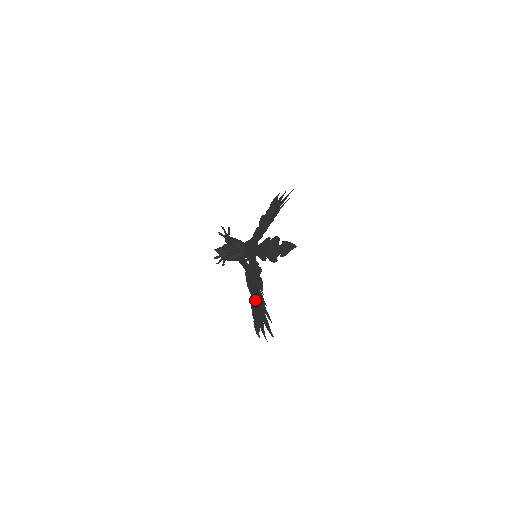
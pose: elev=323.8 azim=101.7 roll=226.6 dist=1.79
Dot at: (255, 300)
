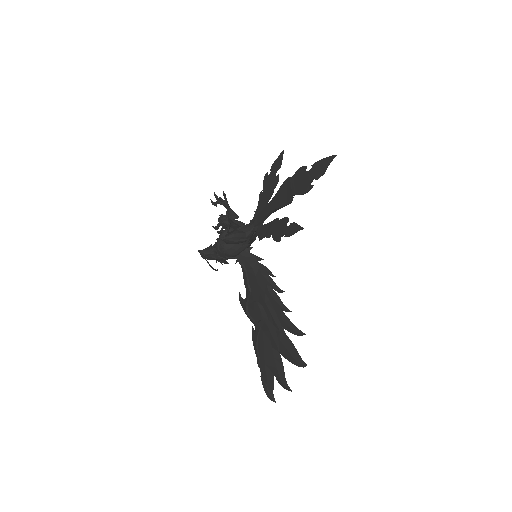
Dot at: (264, 325)
